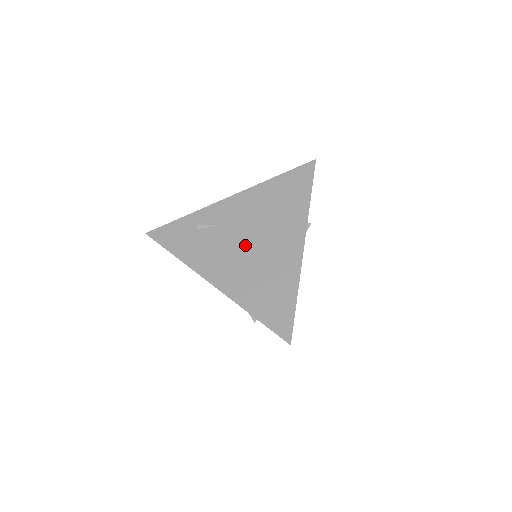
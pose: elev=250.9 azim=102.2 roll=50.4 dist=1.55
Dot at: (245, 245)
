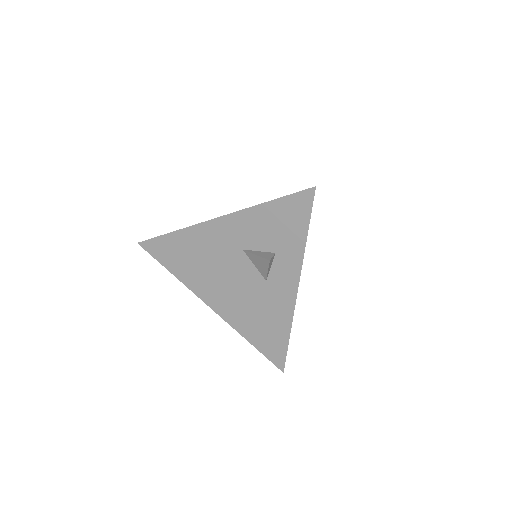
Dot at: occluded
